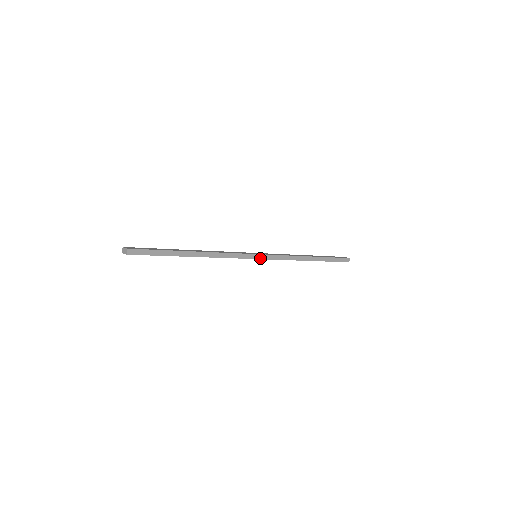
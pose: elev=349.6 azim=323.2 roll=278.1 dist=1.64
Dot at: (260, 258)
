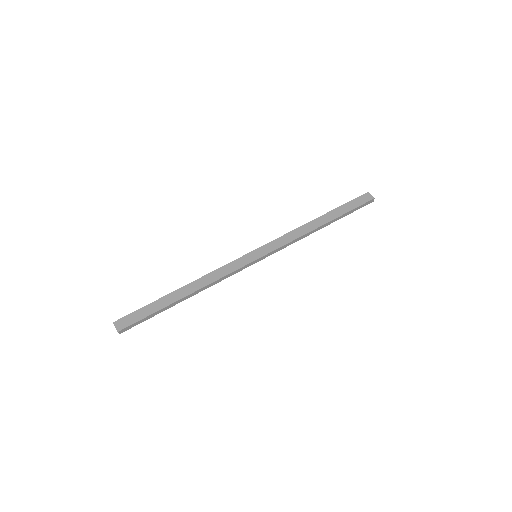
Dot at: (260, 260)
